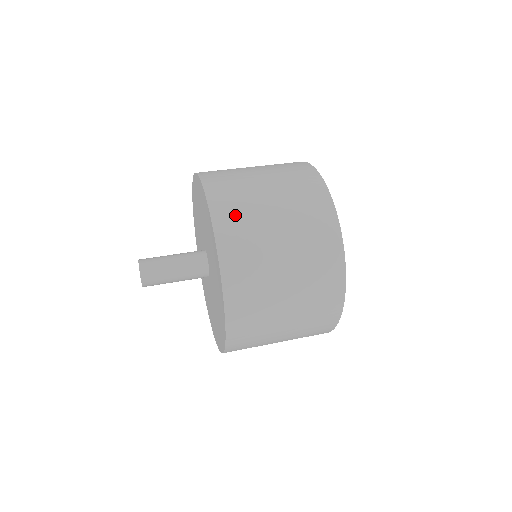
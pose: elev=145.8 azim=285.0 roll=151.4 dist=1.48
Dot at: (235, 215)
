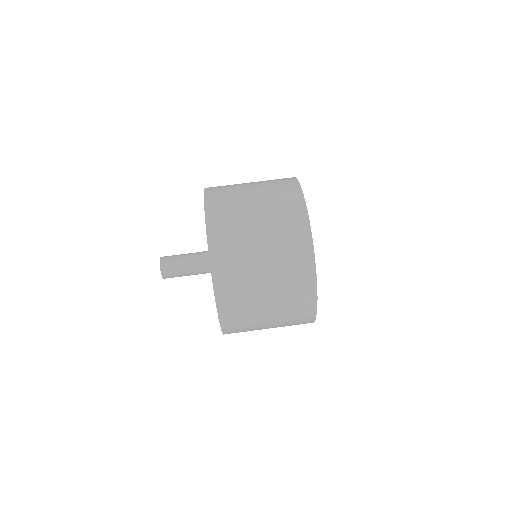
Dot at: occluded
